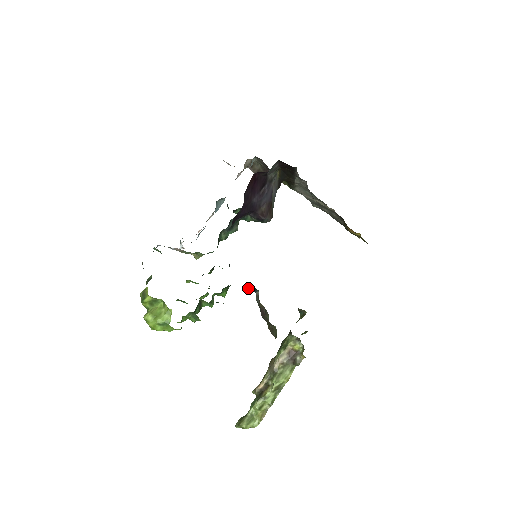
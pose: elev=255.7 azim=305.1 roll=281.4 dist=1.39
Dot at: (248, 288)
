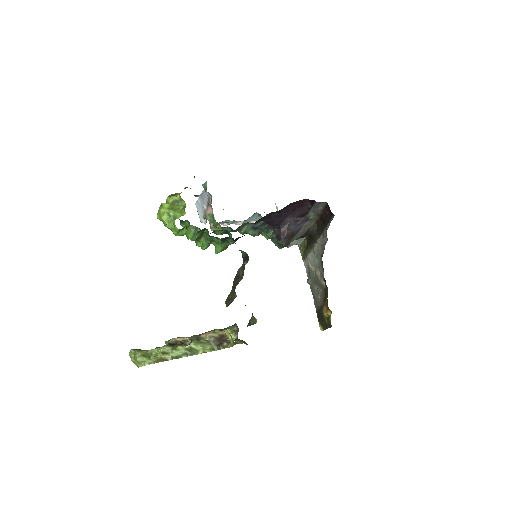
Dot at: (243, 254)
